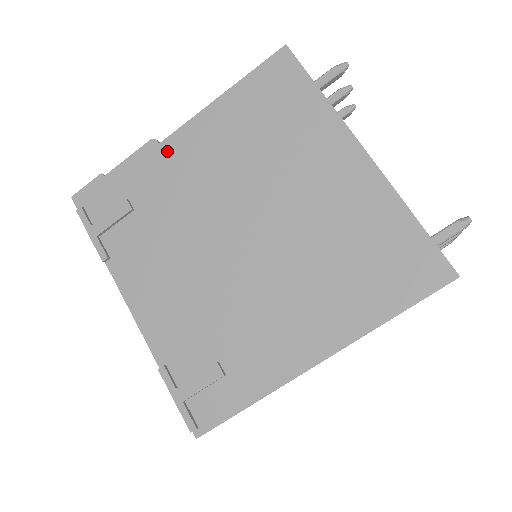
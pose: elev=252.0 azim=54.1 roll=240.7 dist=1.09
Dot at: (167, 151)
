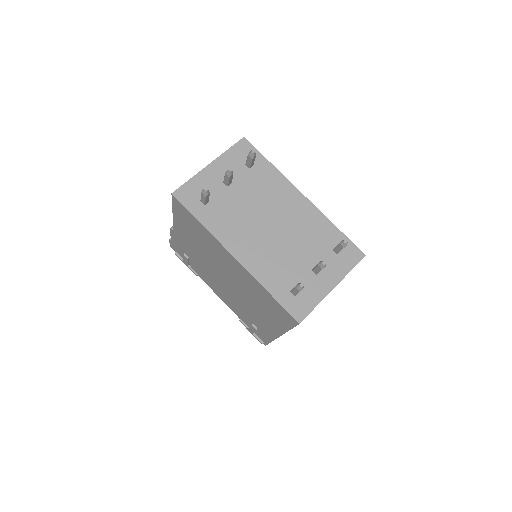
Dot at: (178, 236)
